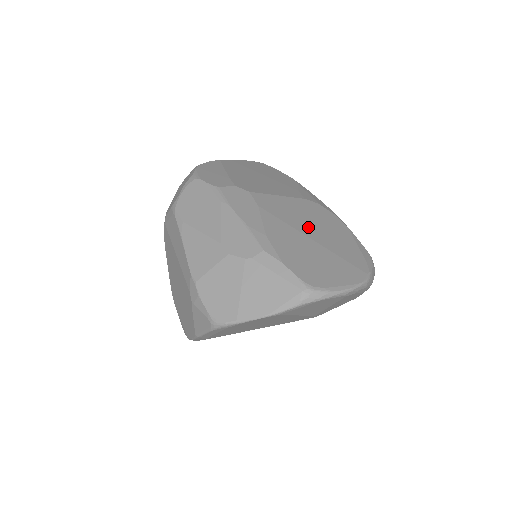
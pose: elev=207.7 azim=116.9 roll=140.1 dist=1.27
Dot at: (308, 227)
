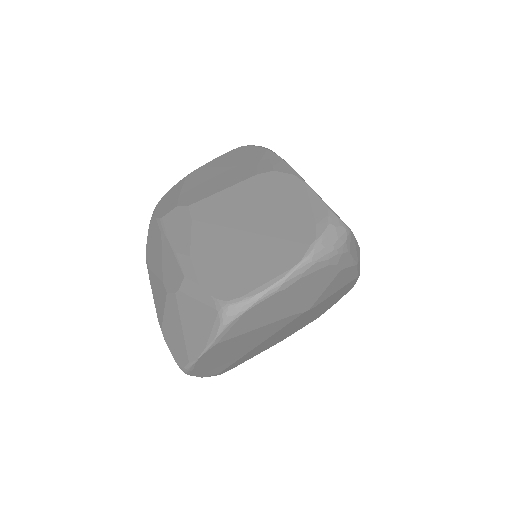
Dot at: (246, 215)
